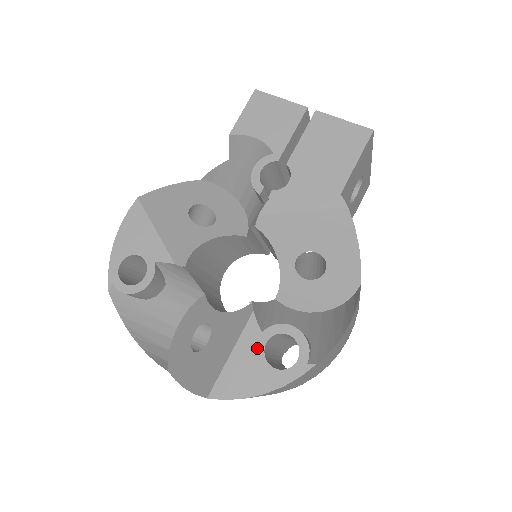
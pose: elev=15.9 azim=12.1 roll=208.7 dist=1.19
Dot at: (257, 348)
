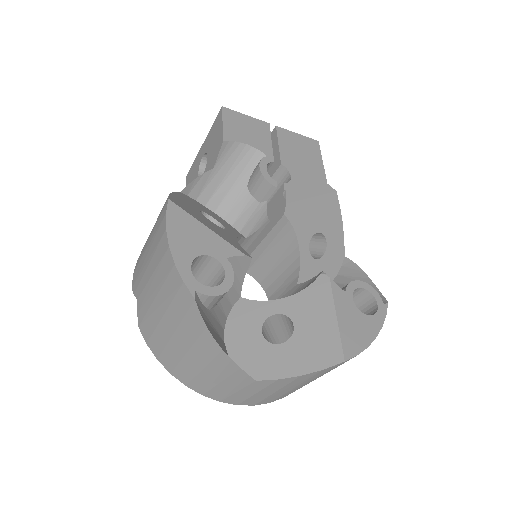
Dot at: (350, 305)
